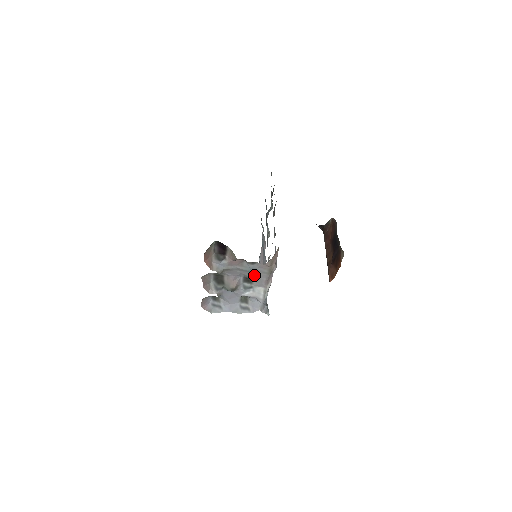
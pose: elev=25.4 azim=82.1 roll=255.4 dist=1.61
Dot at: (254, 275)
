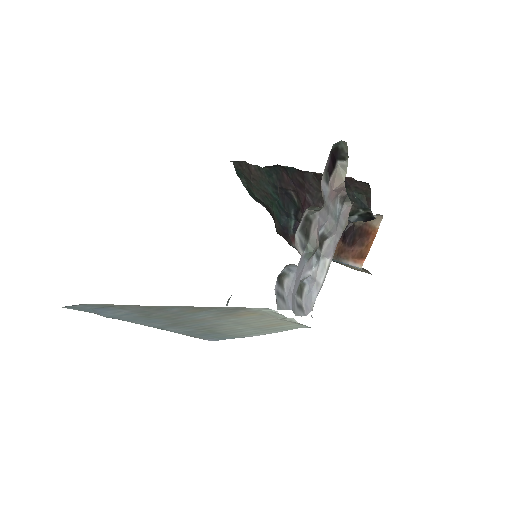
Dot at: (334, 228)
